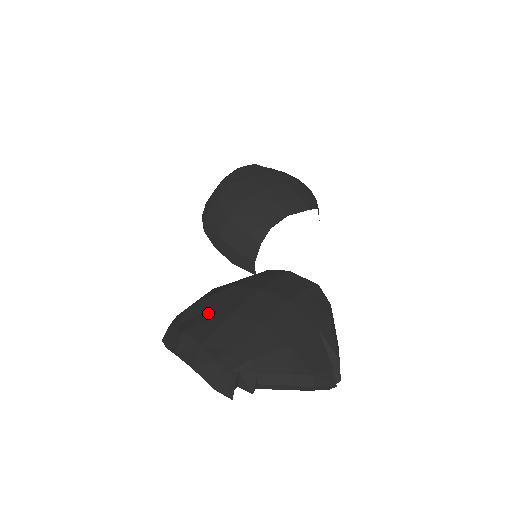
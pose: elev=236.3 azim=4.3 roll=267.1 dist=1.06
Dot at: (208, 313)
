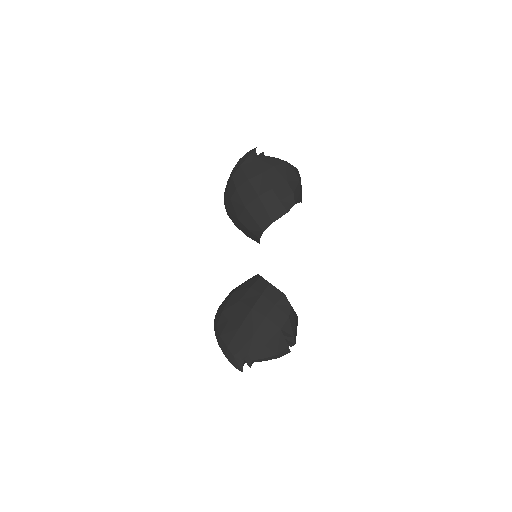
Dot at: (229, 323)
